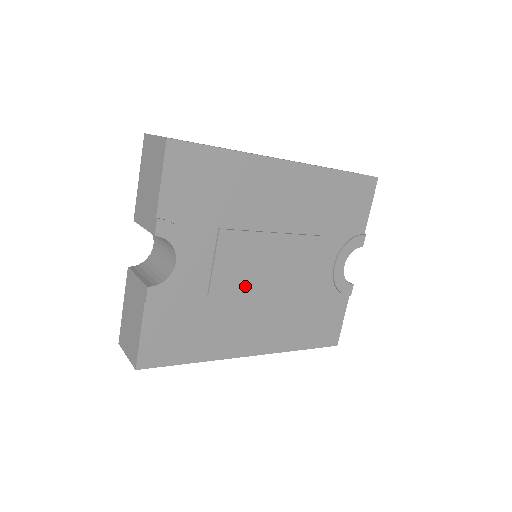
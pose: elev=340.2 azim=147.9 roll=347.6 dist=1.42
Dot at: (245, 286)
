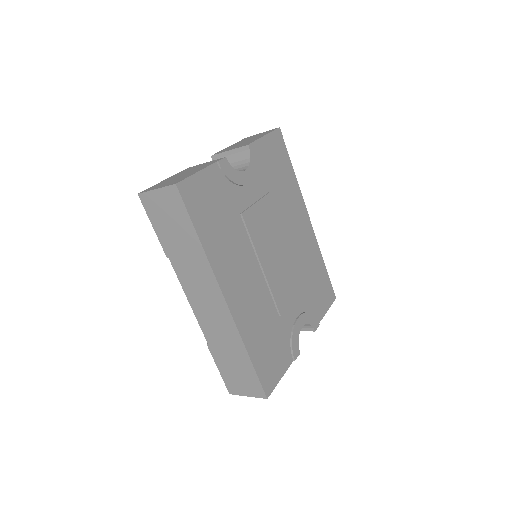
Dot at: (258, 243)
